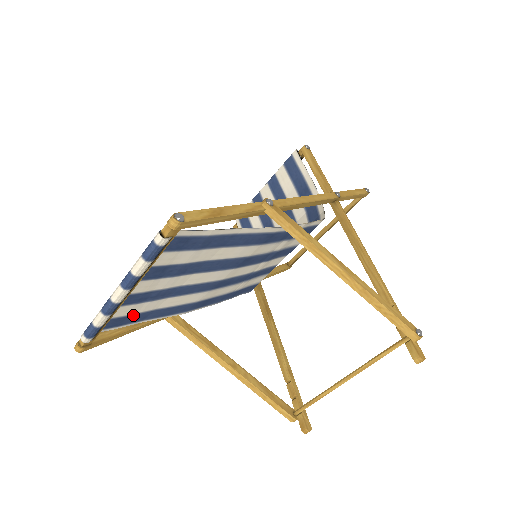
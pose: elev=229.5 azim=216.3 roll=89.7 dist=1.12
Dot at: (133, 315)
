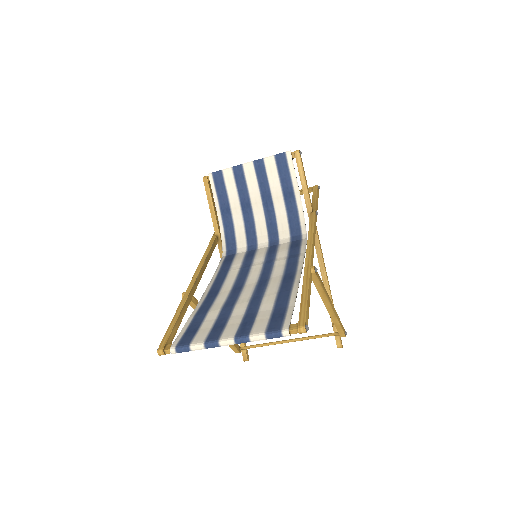
Dot at: (197, 326)
